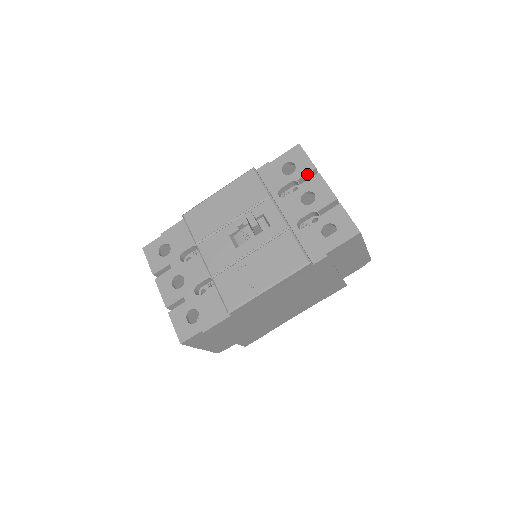
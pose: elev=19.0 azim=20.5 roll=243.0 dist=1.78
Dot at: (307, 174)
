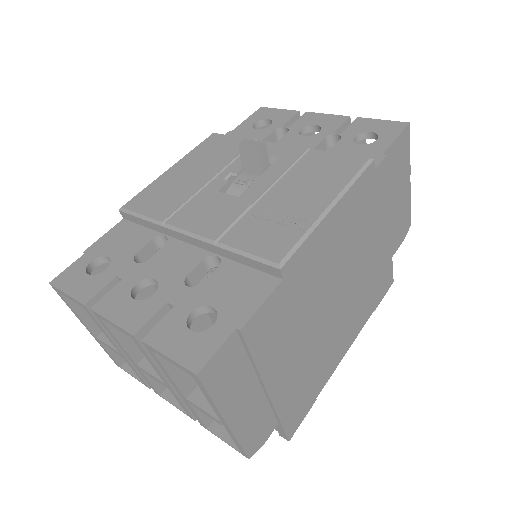
Dot at: (291, 119)
